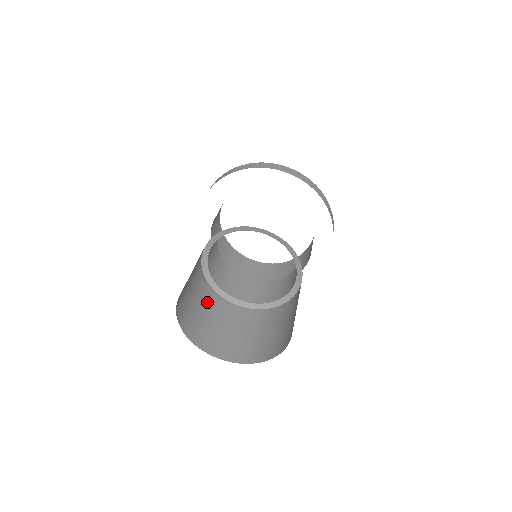
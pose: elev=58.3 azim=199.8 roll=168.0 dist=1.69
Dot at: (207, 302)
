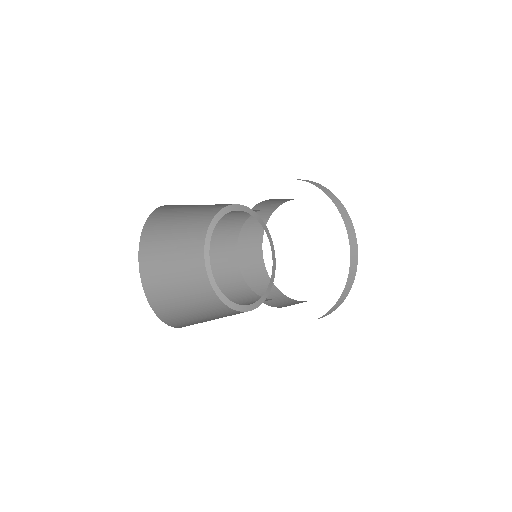
Dot at: (192, 227)
